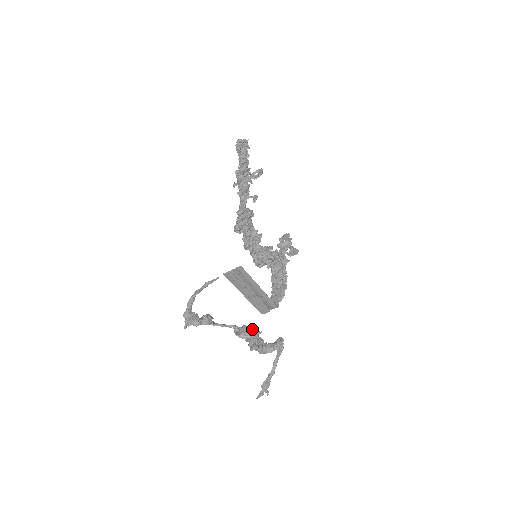
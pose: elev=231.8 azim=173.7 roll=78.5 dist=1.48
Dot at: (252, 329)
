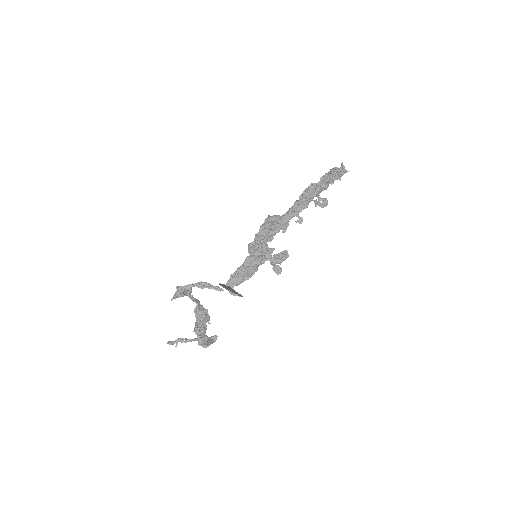
Dot at: (207, 318)
